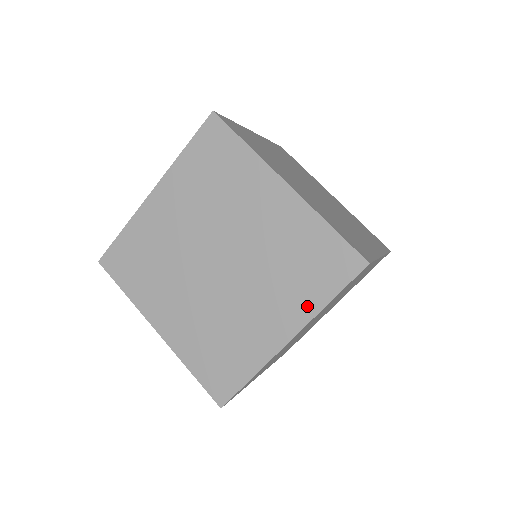
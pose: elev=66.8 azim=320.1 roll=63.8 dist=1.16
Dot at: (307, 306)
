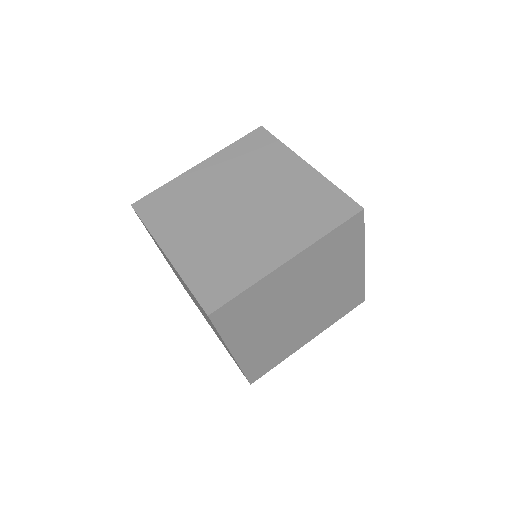
Dot at: occluded
